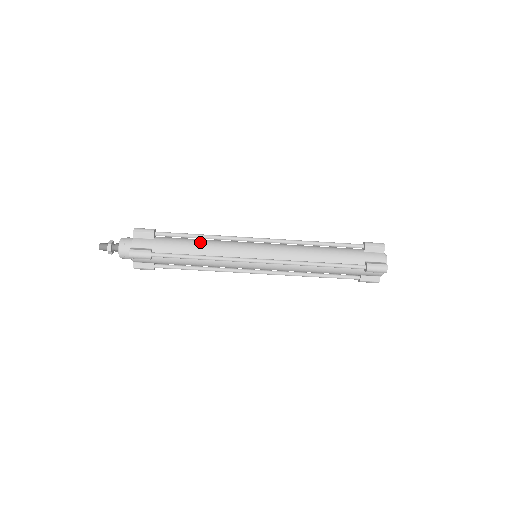
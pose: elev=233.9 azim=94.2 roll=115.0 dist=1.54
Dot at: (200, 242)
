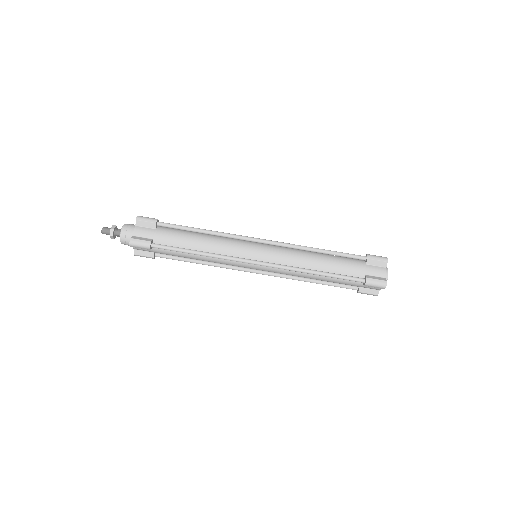
Dot at: (201, 237)
